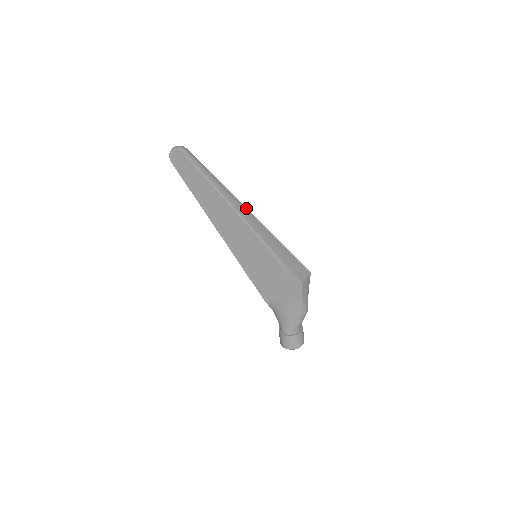
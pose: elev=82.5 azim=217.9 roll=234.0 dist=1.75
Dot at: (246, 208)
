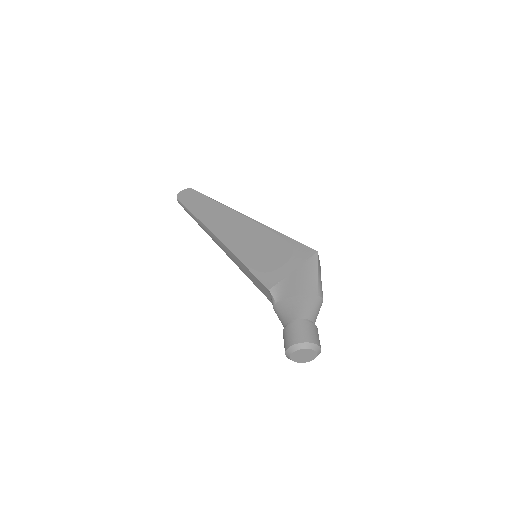
Dot at: occluded
